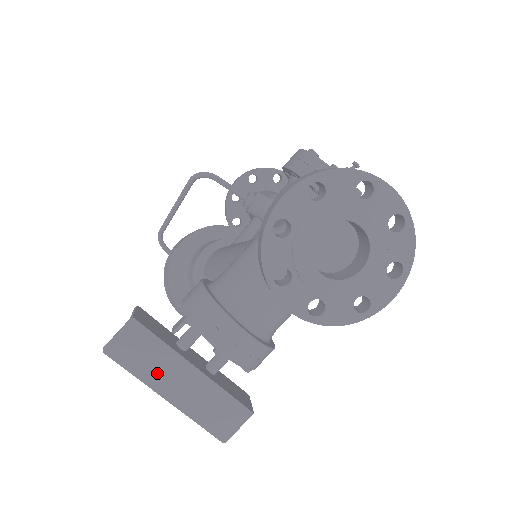
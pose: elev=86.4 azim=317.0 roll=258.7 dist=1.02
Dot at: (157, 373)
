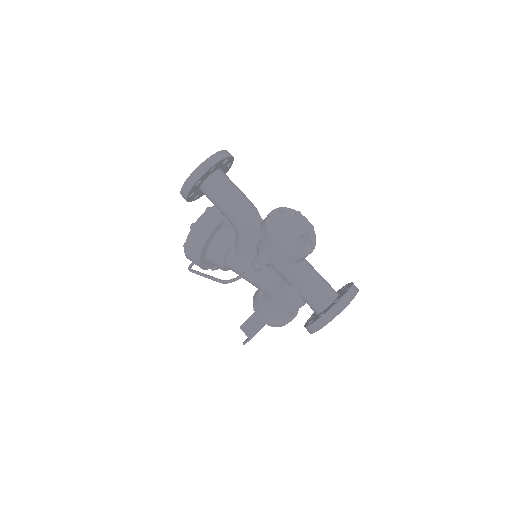
Dot at: occluded
